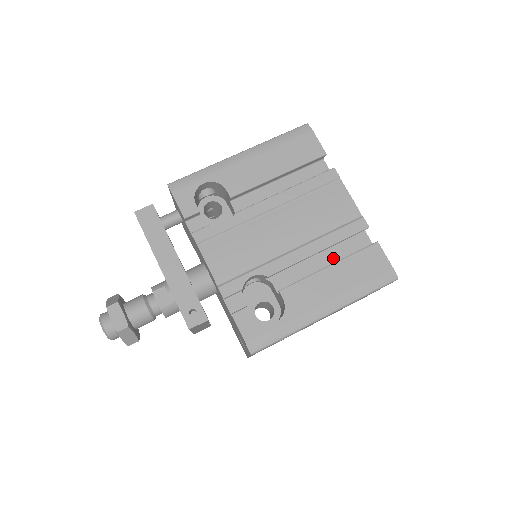
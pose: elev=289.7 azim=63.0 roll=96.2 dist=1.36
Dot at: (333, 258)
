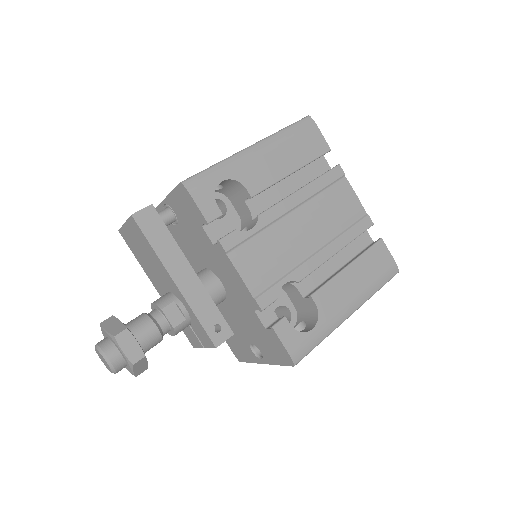
Dot at: (344, 256)
